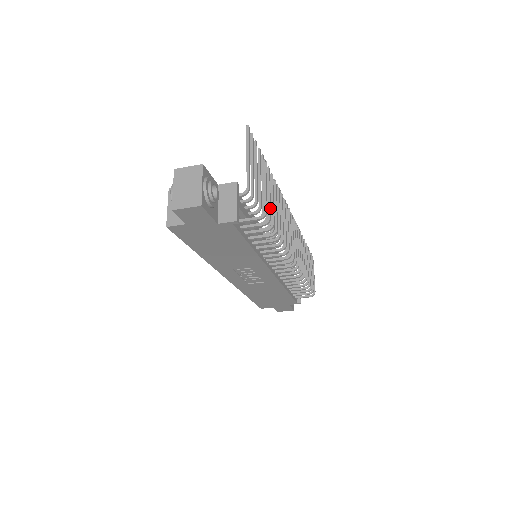
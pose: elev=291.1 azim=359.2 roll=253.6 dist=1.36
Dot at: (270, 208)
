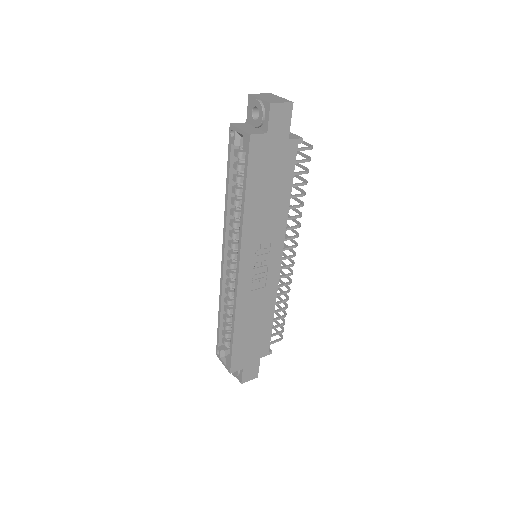
Dot at: (305, 155)
